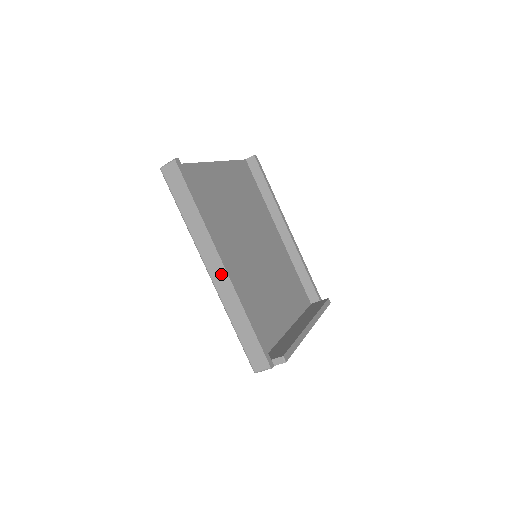
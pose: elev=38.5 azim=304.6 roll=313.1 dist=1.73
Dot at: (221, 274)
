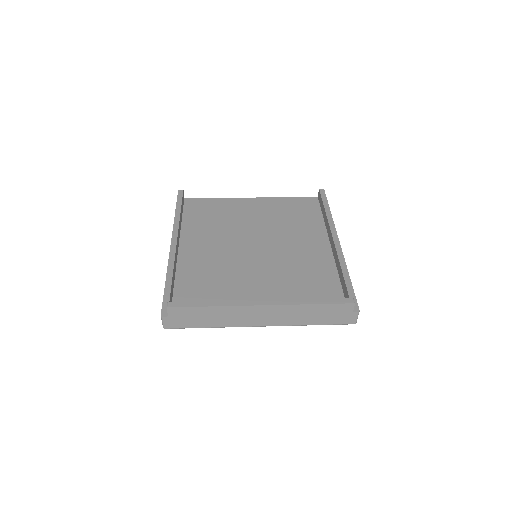
Dot at: occluded
